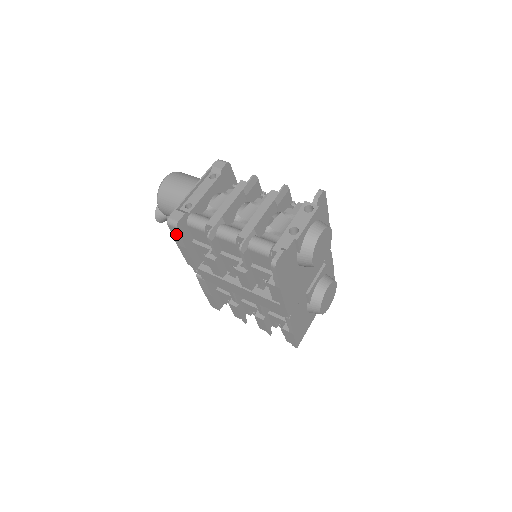
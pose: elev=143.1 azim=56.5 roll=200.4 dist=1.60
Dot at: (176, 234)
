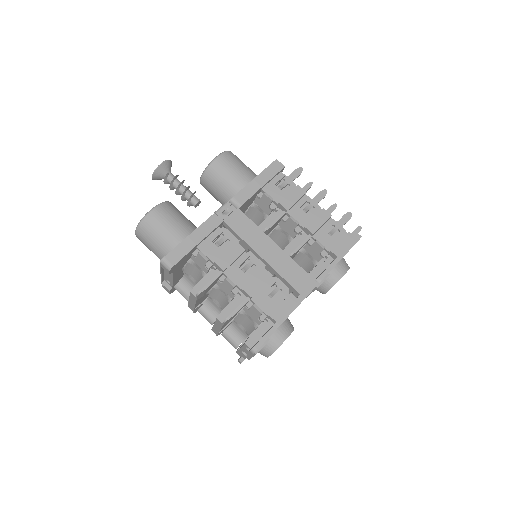
Dot at: occluded
